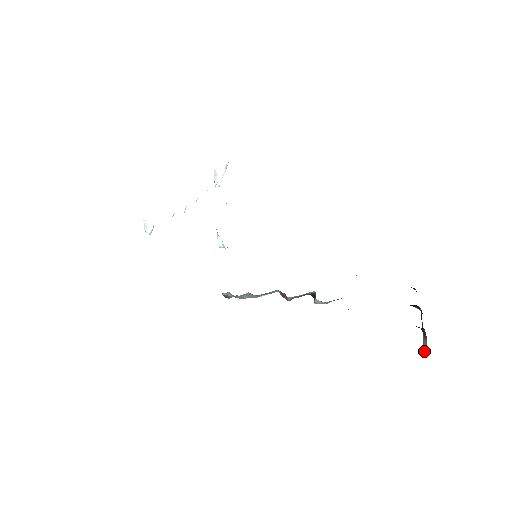
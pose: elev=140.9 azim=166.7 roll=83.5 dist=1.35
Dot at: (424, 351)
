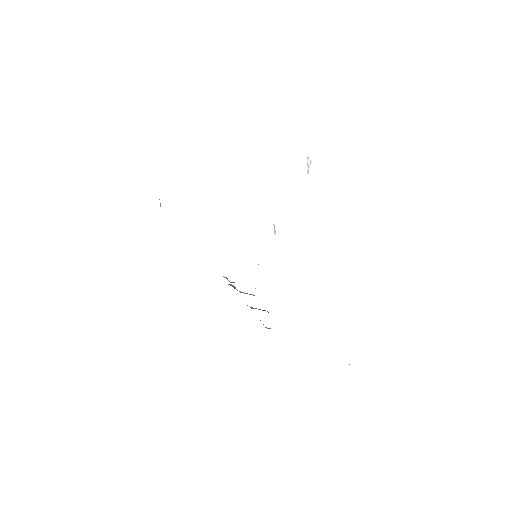
Dot at: occluded
